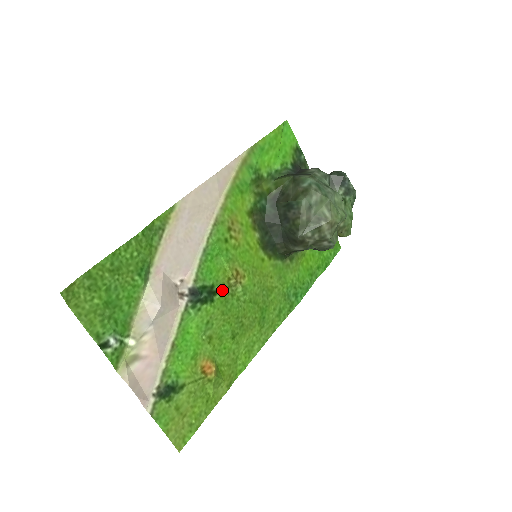
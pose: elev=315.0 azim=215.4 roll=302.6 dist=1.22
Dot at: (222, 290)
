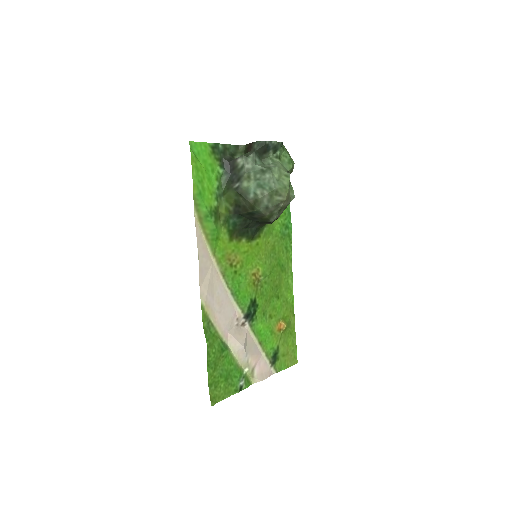
Dot at: (256, 294)
